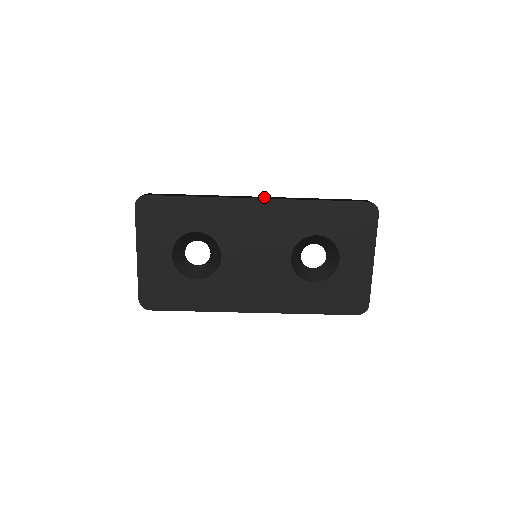
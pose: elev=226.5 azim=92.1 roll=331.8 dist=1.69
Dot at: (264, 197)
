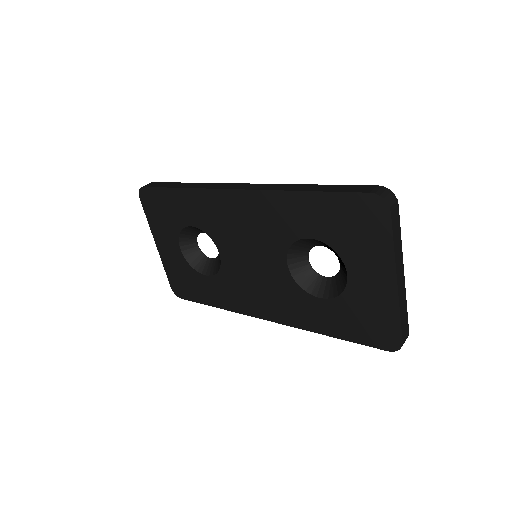
Dot at: (246, 185)
